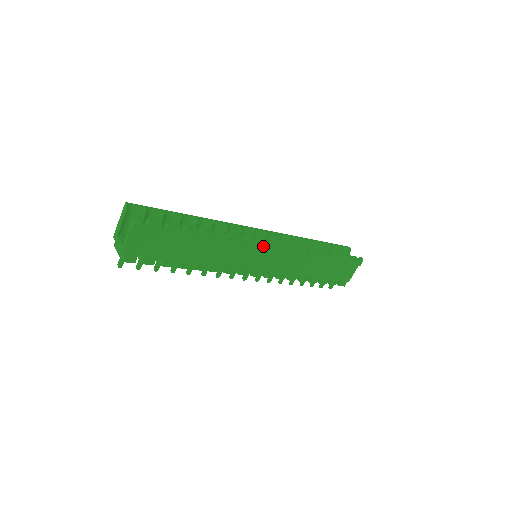
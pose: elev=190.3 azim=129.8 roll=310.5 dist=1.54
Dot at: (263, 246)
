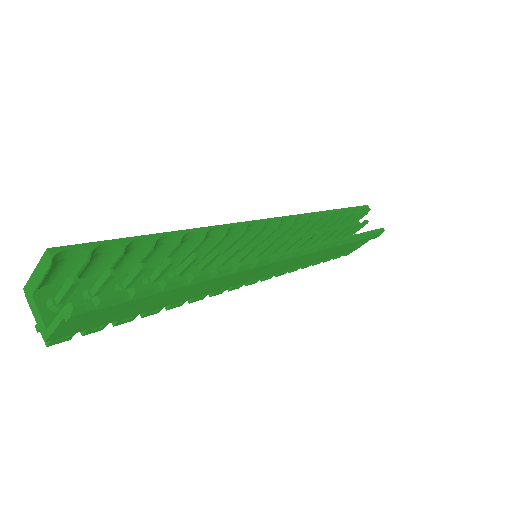
Dot at: (275, 262)
